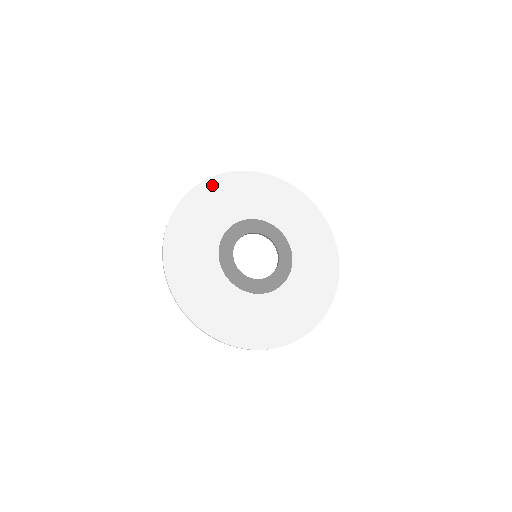
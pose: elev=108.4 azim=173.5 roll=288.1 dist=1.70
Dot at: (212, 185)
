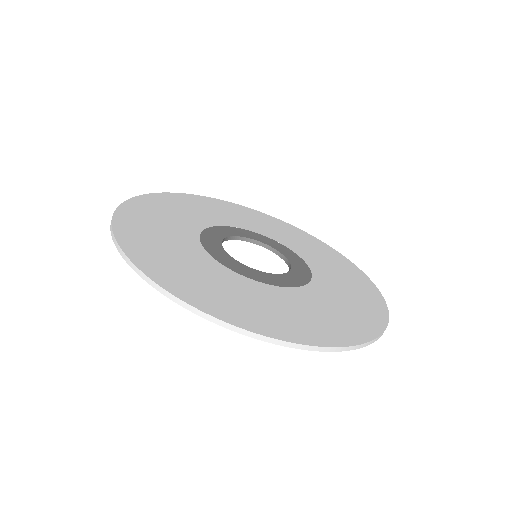
Dot at: (128, 214)
